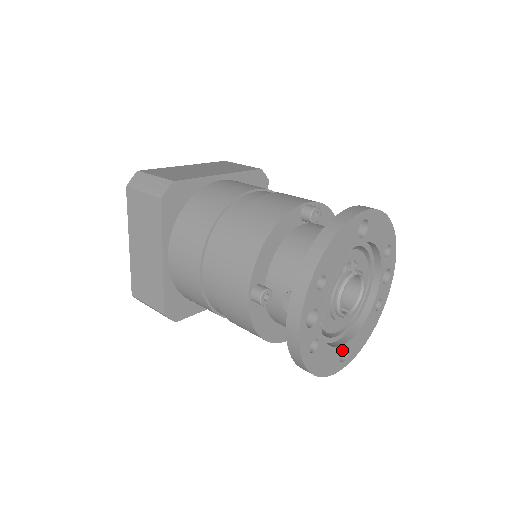
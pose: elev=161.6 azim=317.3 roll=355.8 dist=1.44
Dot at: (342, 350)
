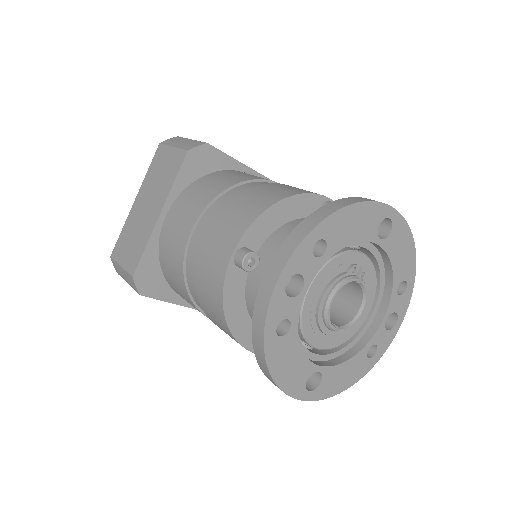
Dot at: (313, 372)
